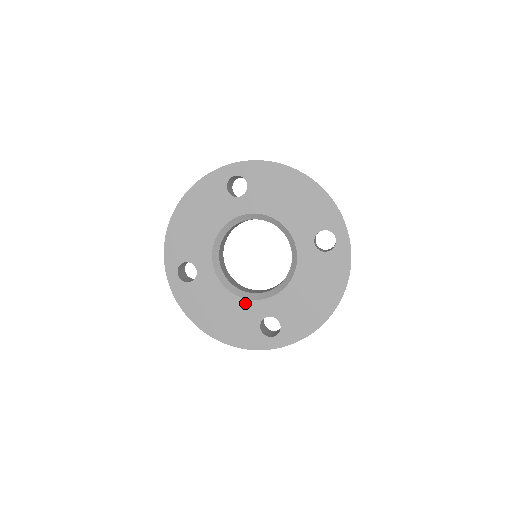
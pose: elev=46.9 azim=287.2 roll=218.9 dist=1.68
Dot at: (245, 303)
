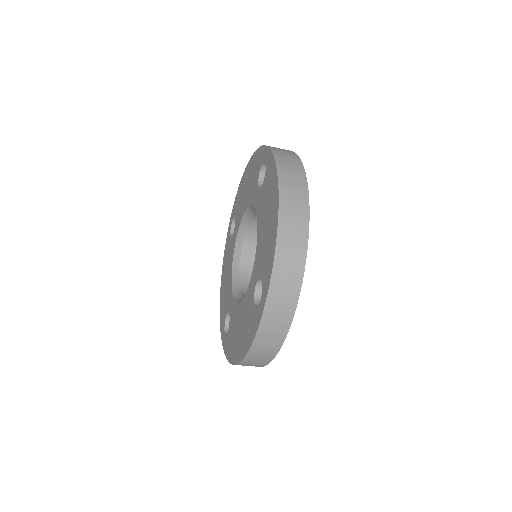
Dot at: (246, 297)
